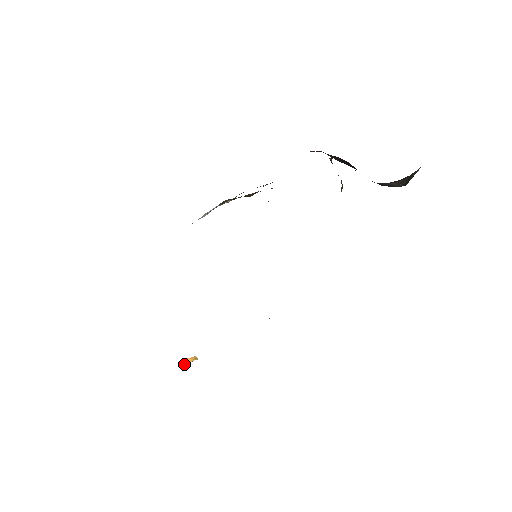
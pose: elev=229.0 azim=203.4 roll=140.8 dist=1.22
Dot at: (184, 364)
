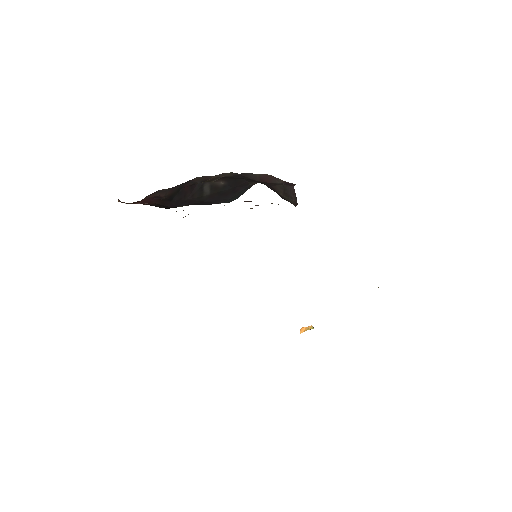
Dot at: (301, 332)
